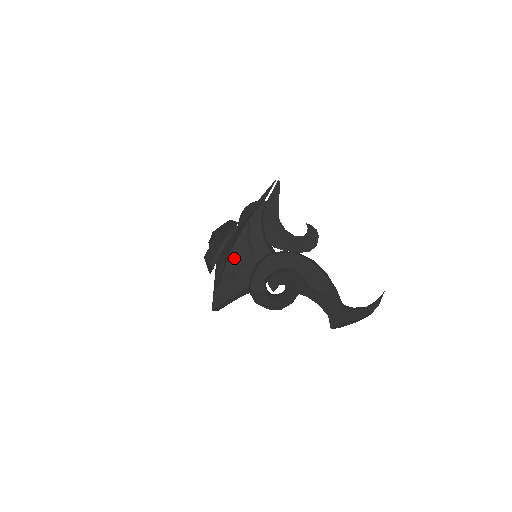
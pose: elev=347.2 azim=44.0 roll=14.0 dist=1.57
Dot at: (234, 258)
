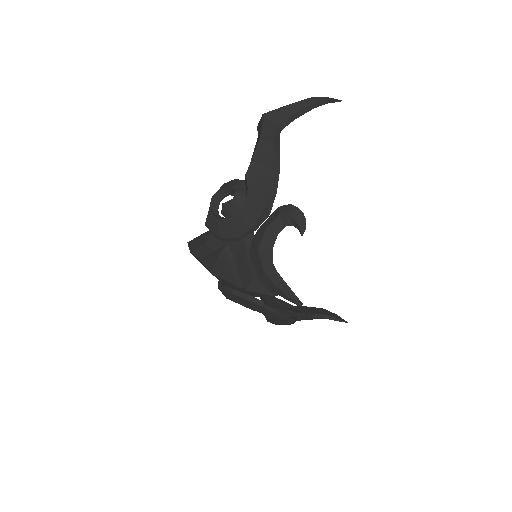
Dot at: occluded
